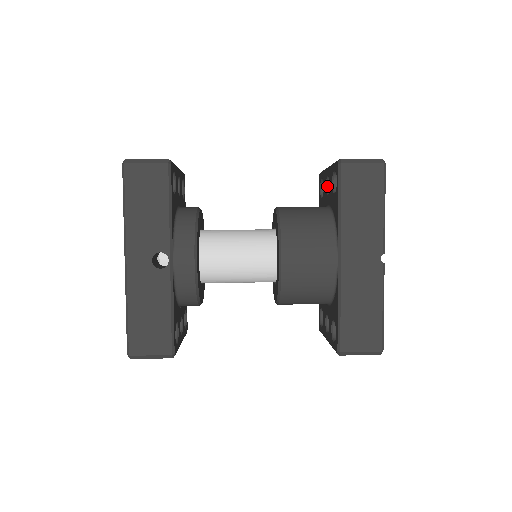
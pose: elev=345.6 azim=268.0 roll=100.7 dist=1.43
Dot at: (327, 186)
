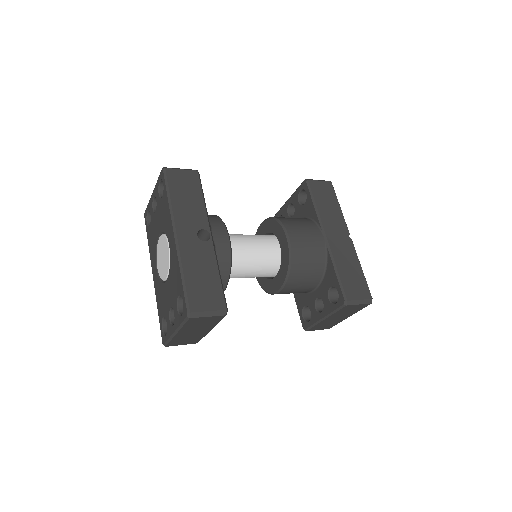
Dot at: (289, 213)
